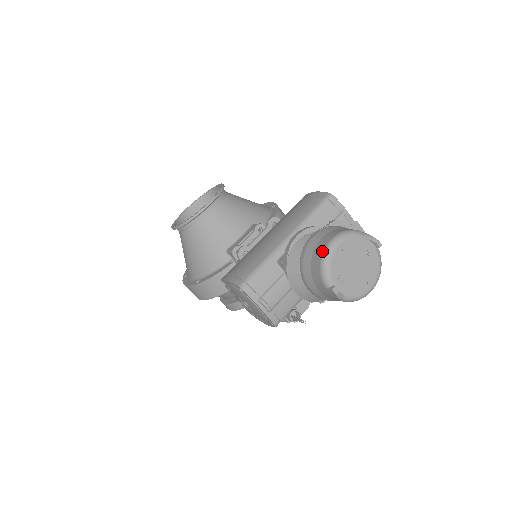
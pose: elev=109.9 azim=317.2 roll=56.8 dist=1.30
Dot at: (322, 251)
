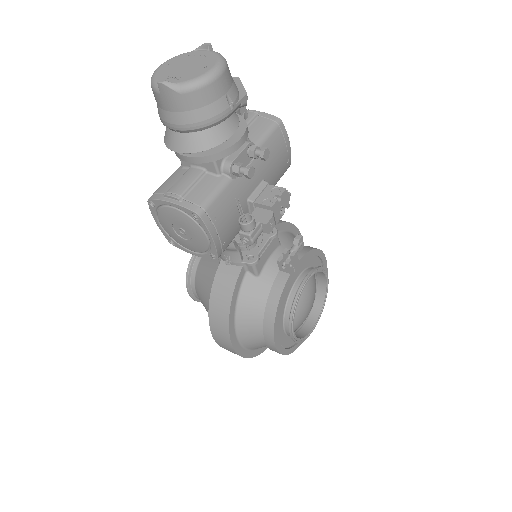
Dot at: occluded
